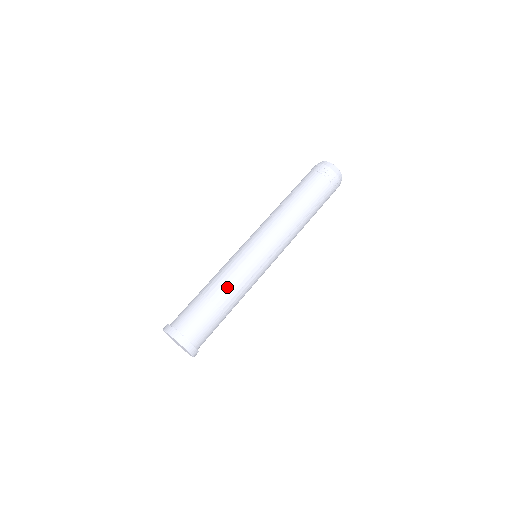
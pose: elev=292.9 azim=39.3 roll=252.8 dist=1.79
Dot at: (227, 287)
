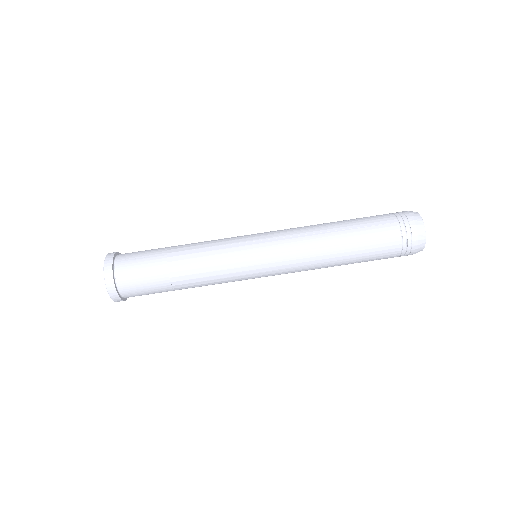
Dot at: (198, 285)
